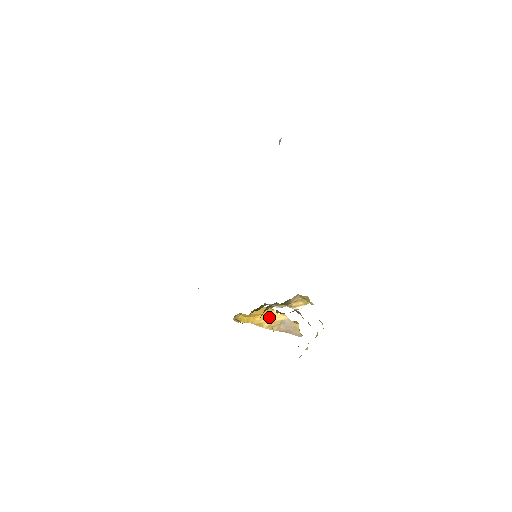
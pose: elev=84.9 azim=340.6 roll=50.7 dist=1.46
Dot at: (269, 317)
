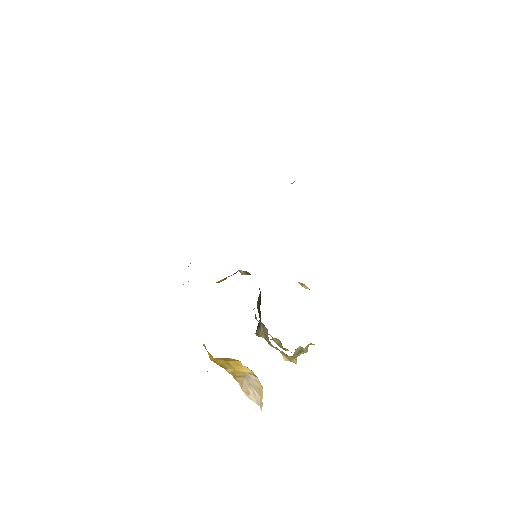
Dot at: (233, 365)
